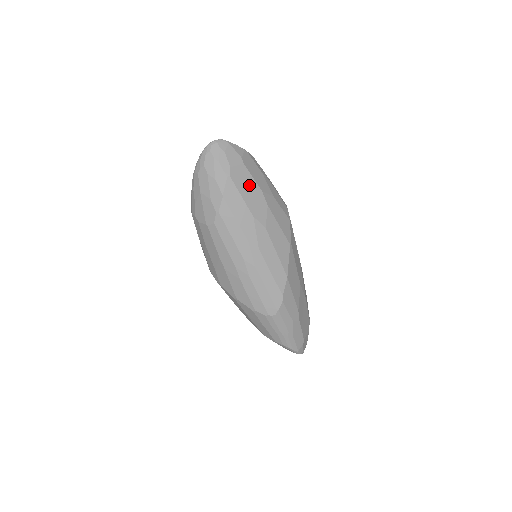
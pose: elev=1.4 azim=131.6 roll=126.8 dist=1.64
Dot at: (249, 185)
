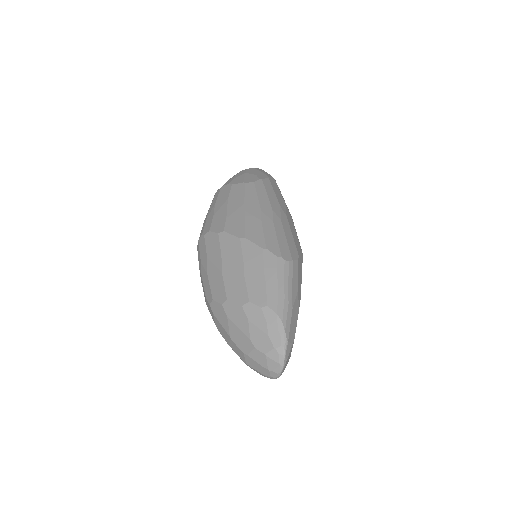
Dot at: occluded
